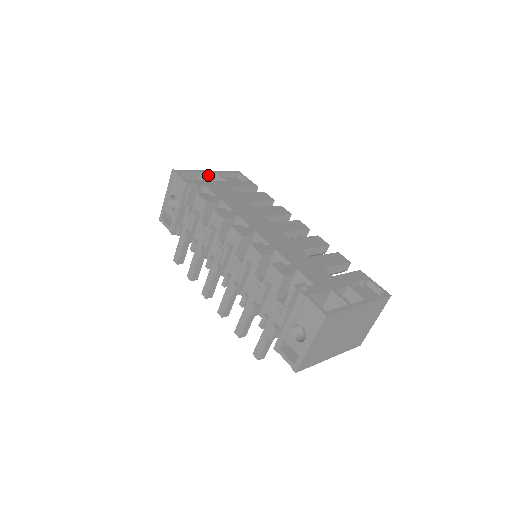
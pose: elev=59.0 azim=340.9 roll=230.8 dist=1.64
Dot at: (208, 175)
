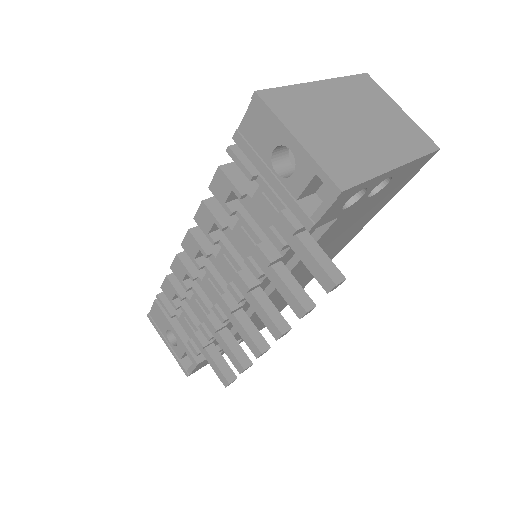
Dot at: occluded
